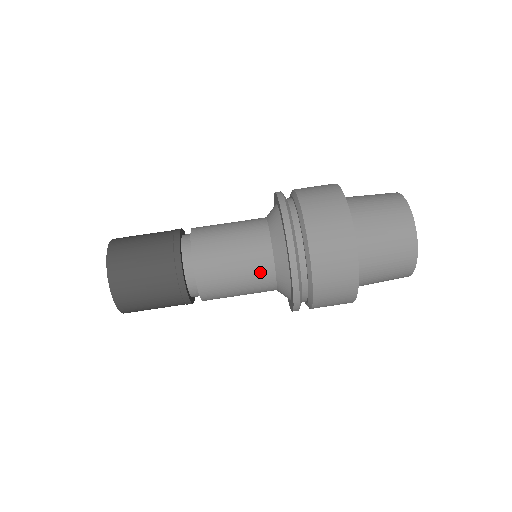
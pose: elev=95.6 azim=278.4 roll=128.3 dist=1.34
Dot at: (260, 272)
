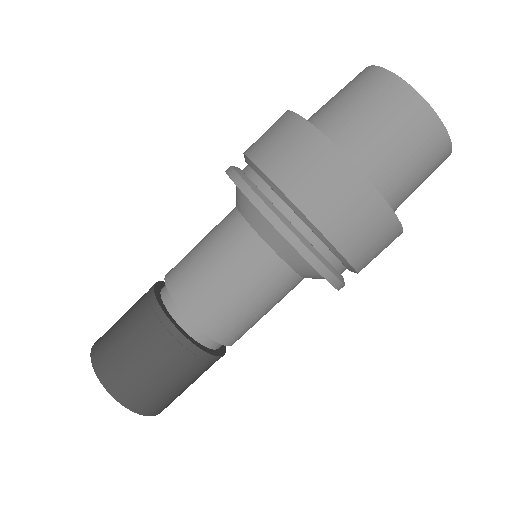
Dot at: (260, 267)
